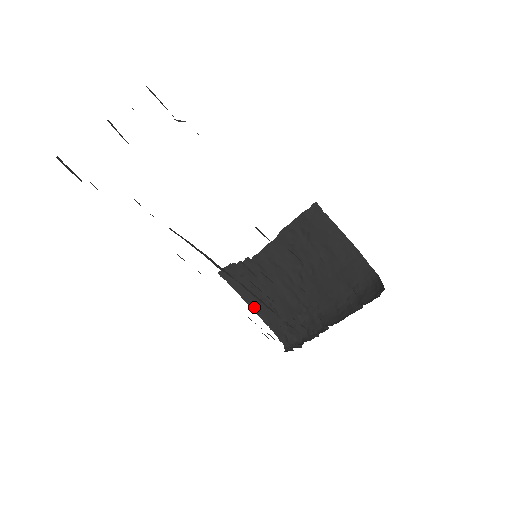
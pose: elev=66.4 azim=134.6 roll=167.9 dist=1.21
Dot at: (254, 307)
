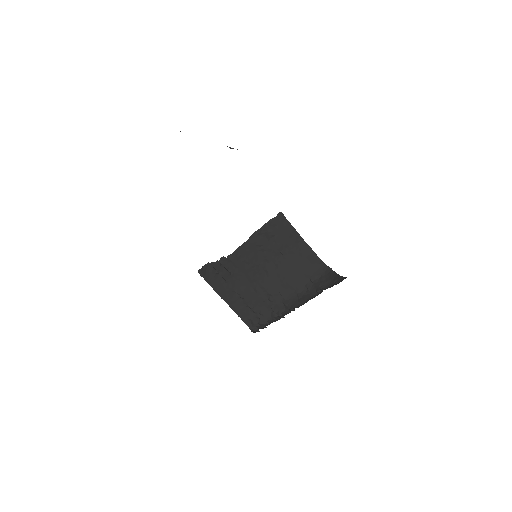
Dot at: (225, 299)
